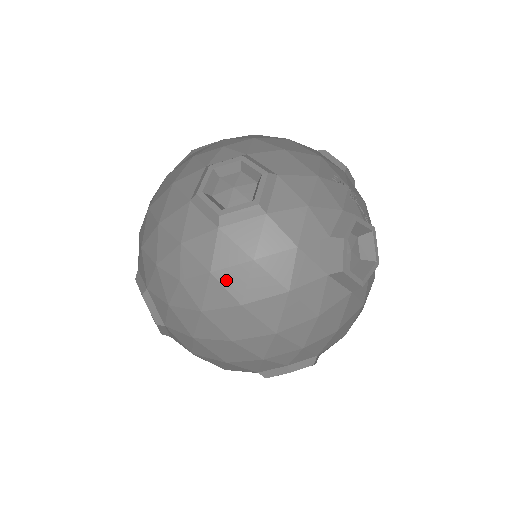
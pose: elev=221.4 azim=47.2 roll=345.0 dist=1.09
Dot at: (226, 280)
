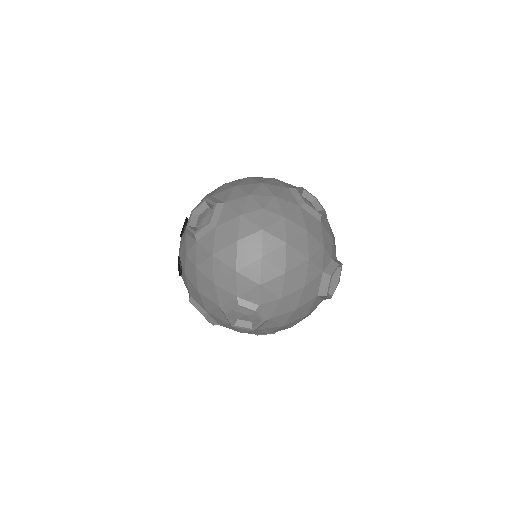
Dot at: (289, 227)
